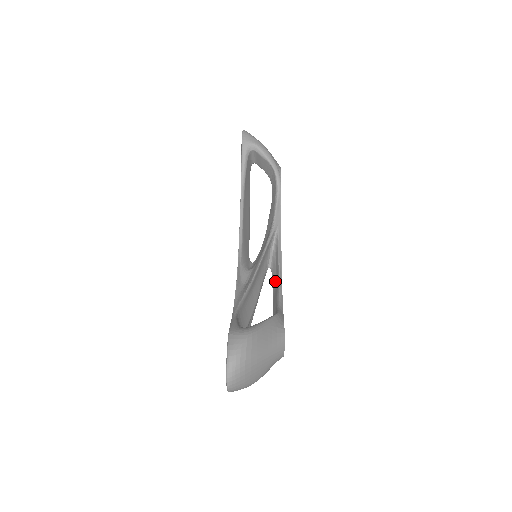
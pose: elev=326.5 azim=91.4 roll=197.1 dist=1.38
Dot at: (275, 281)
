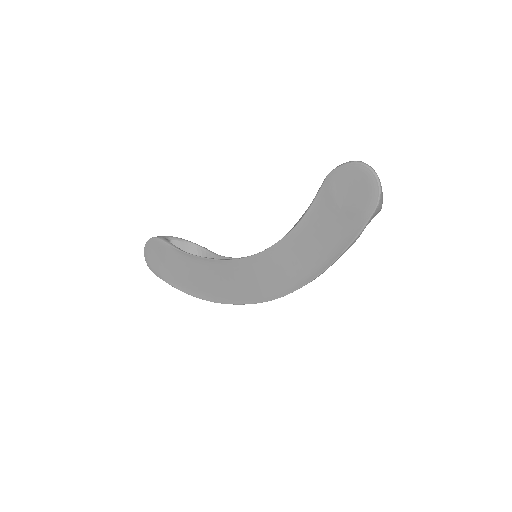
Dot at: occluded
